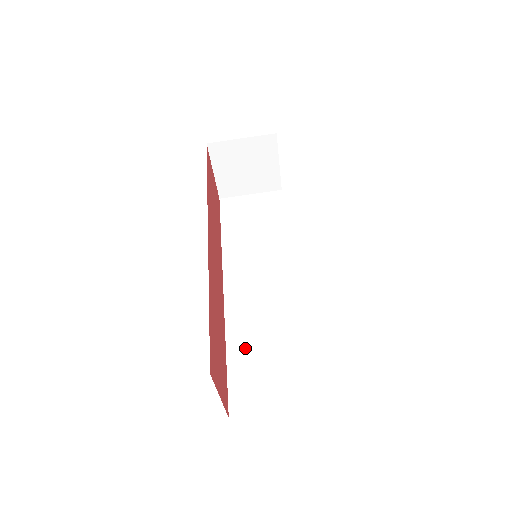
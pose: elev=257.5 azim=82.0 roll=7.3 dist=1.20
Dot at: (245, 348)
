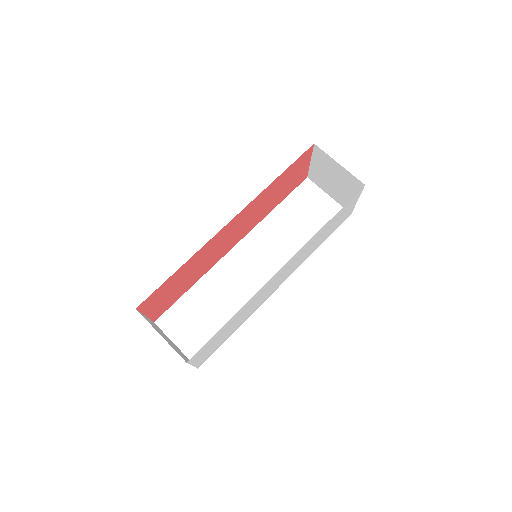
Dot at: (202, 296)
